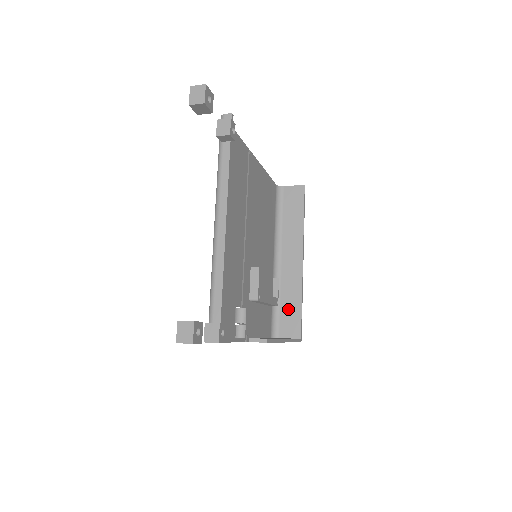
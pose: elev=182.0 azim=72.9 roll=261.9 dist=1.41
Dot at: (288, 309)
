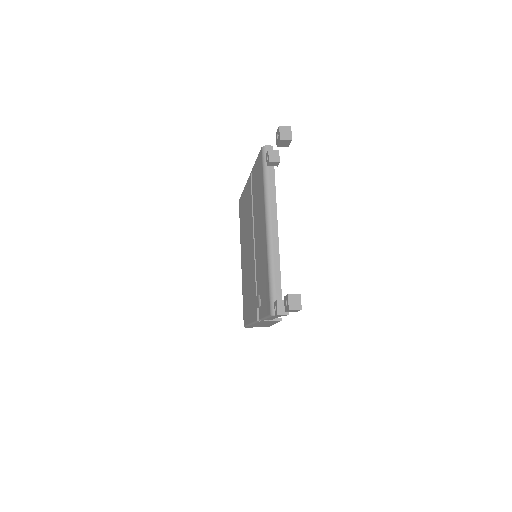
Dot at: occluded
